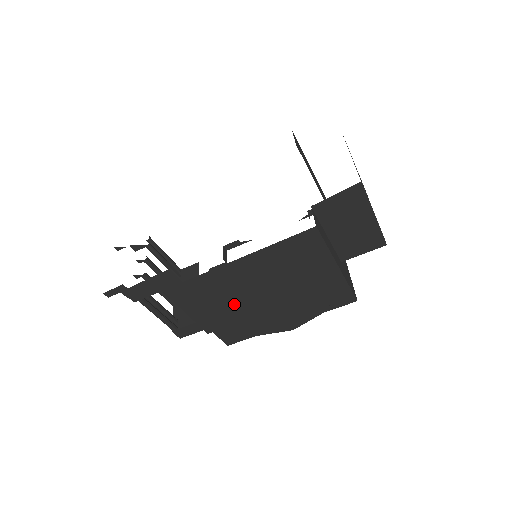
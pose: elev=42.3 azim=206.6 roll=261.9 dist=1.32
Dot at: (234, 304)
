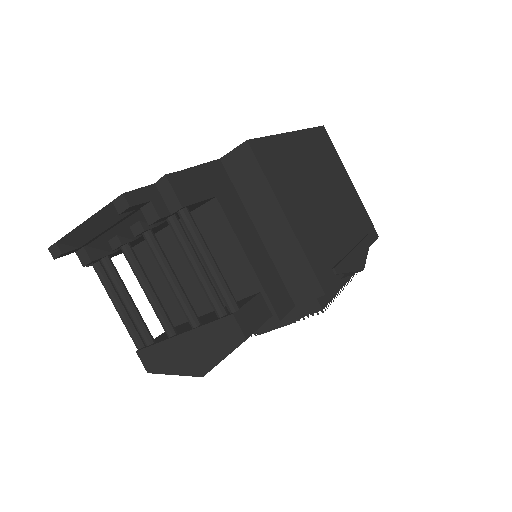
Dot at: (307, 201)
